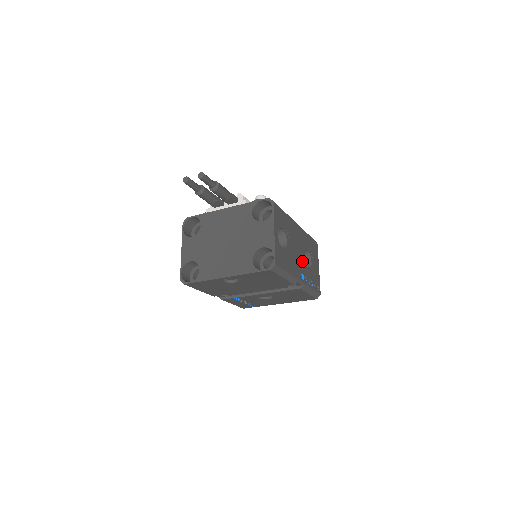
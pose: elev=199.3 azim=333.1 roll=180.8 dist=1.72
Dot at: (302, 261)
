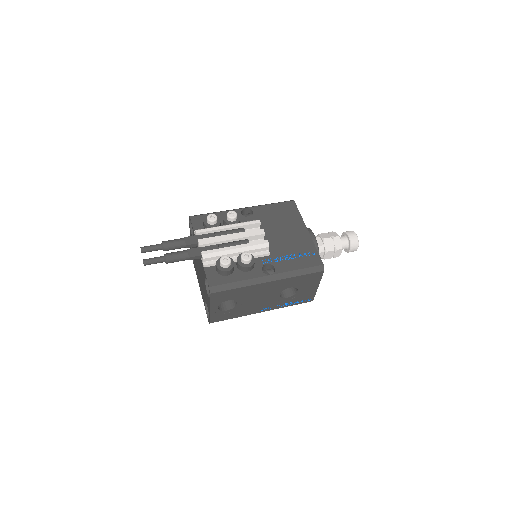
Dot at: (272, 299)
